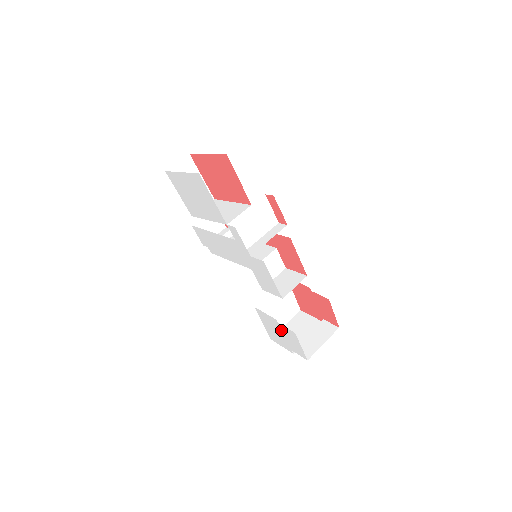
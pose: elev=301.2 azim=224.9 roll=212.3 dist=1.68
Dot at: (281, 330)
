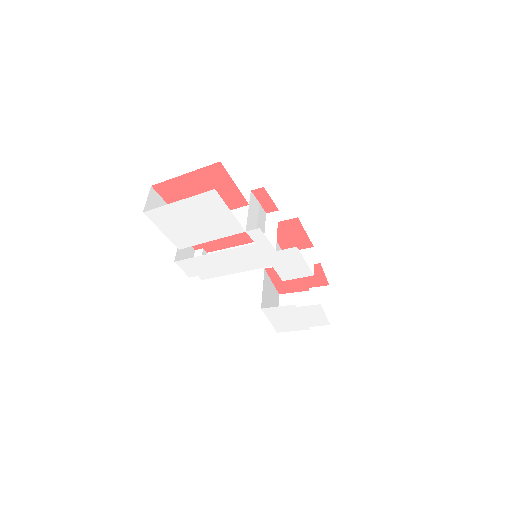
Dot at: (299, 313)
